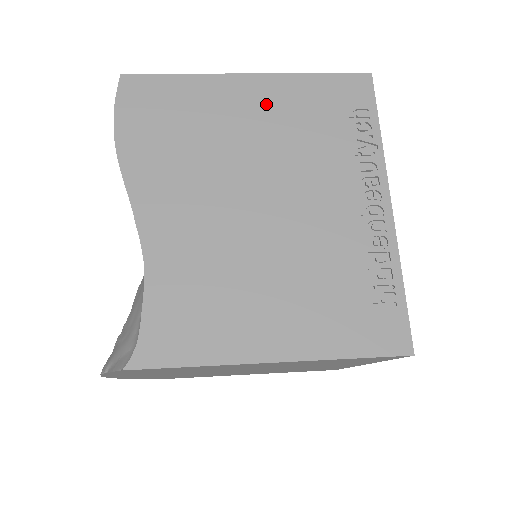
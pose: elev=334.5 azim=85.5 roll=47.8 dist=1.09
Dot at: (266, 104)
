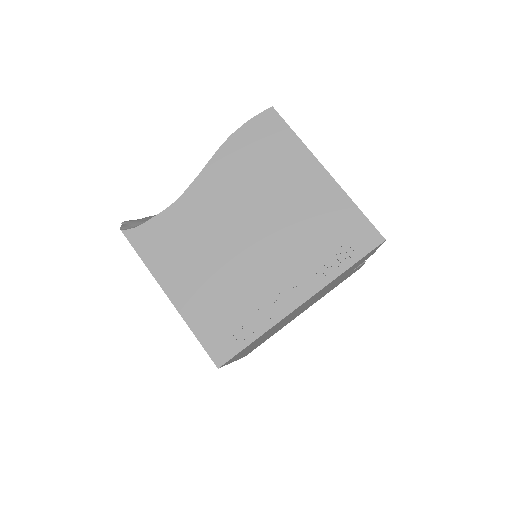
Dot at: (313, 194)
